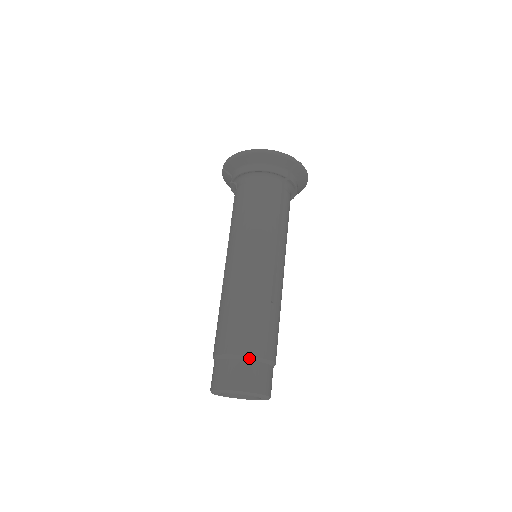
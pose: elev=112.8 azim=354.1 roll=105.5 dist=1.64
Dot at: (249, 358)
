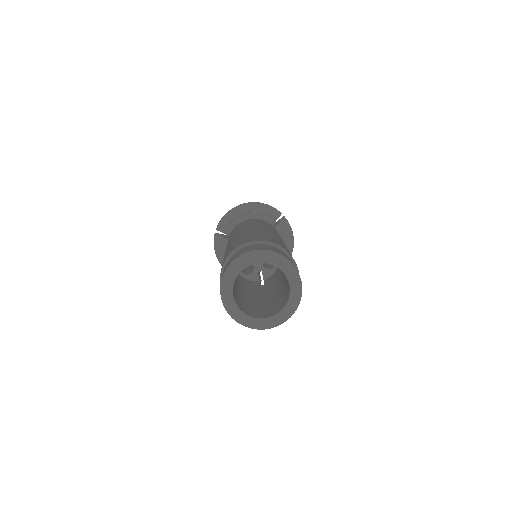
Dot at: (268, 243)
